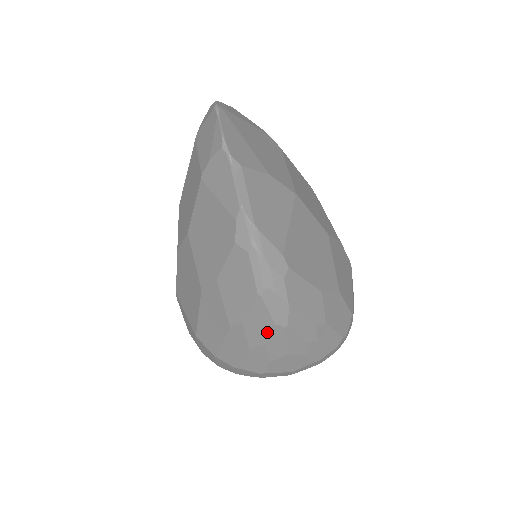
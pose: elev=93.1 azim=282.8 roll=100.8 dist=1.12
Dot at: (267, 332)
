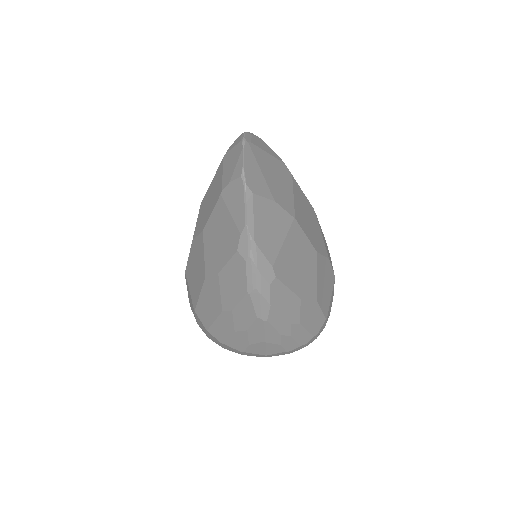
Dot at: (250, 322)
